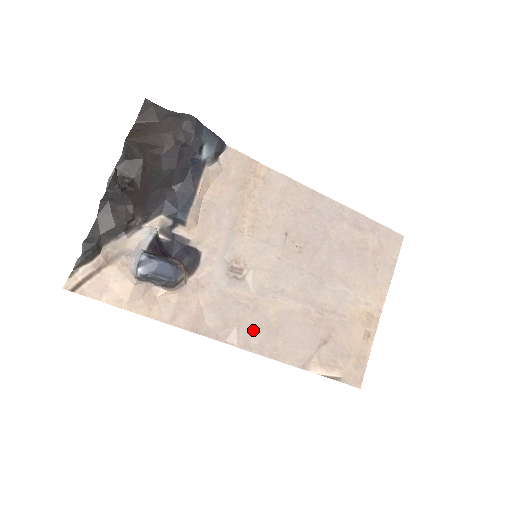
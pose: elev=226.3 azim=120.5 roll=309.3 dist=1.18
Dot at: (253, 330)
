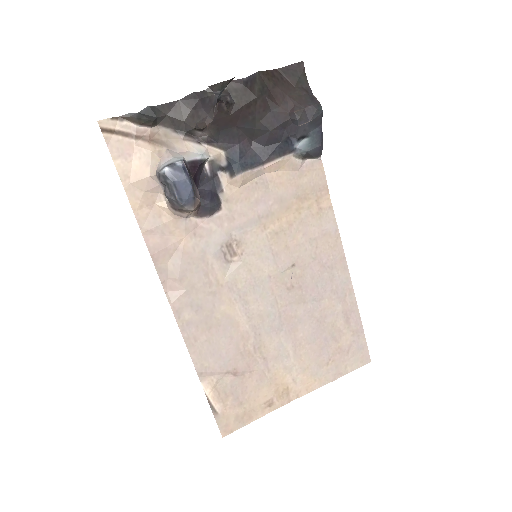
Dot at: (195, 306)
